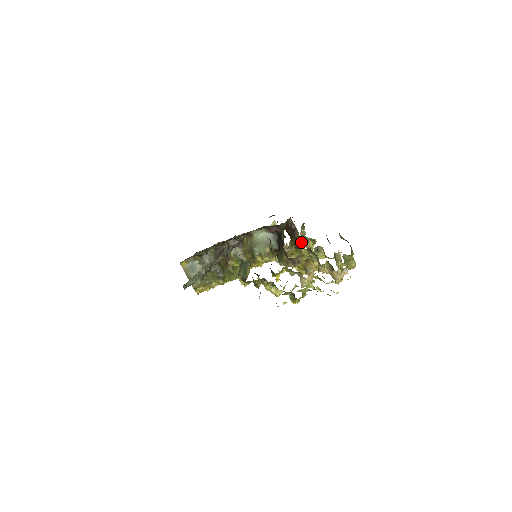
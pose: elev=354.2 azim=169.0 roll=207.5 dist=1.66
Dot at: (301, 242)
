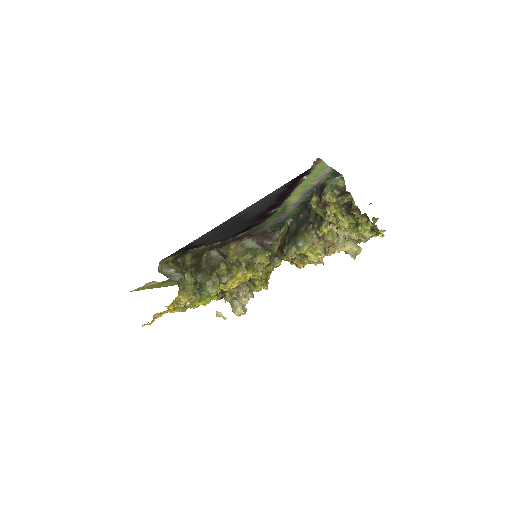
Dot at: occluded
